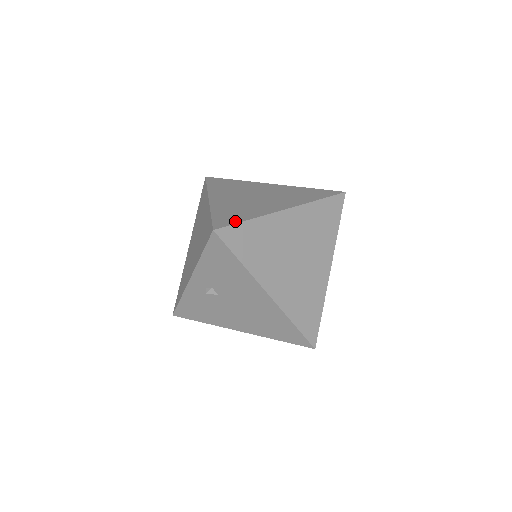
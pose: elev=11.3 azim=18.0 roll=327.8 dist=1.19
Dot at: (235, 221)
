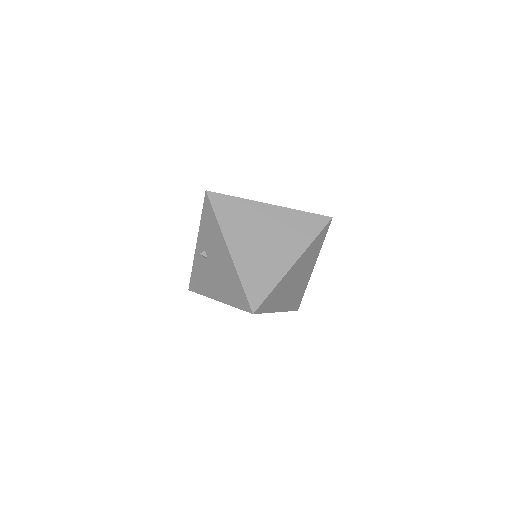
Dot at: (226, 195)
